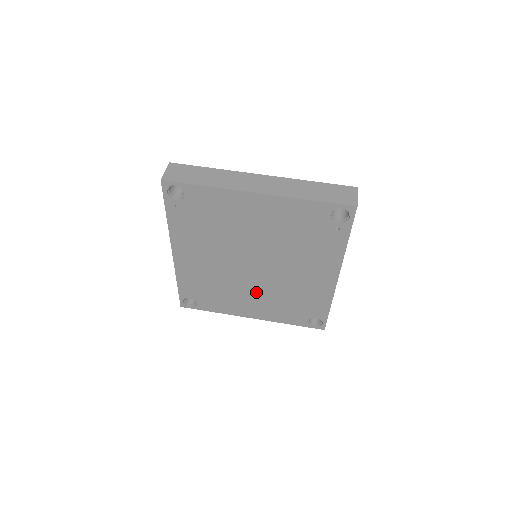
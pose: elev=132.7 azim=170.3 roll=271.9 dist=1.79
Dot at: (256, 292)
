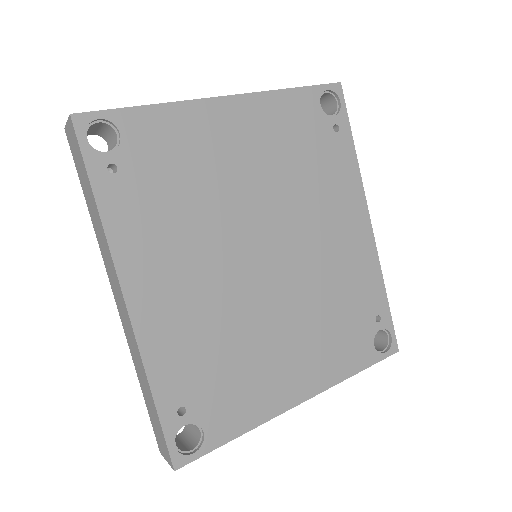
Dot at: (288, 323)
